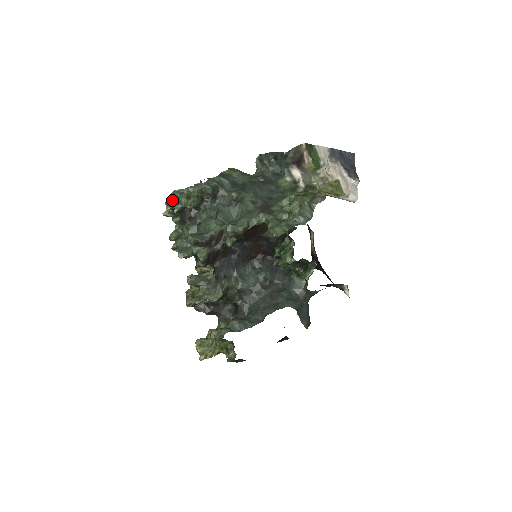
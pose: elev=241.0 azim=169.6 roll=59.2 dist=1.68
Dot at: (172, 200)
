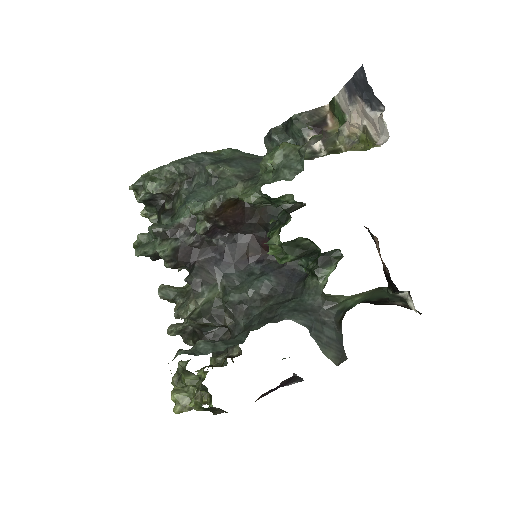
Dot at: (132, 185)
